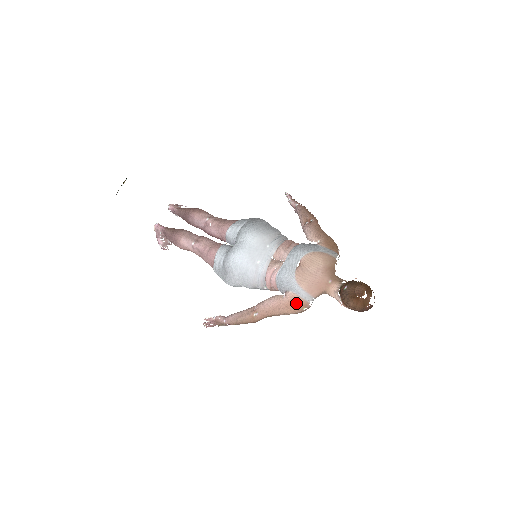
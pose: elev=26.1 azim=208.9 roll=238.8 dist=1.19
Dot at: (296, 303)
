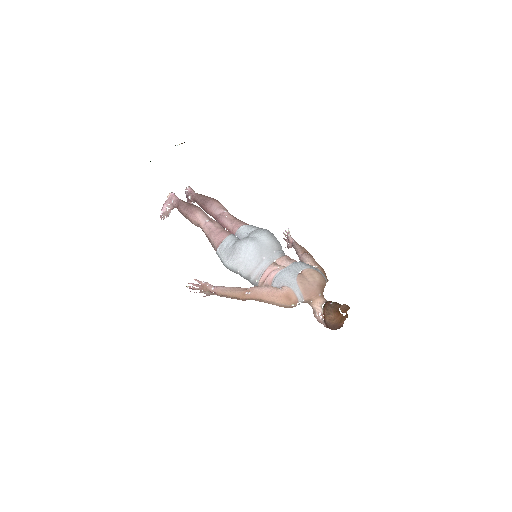
Dot at: (290, 297)
